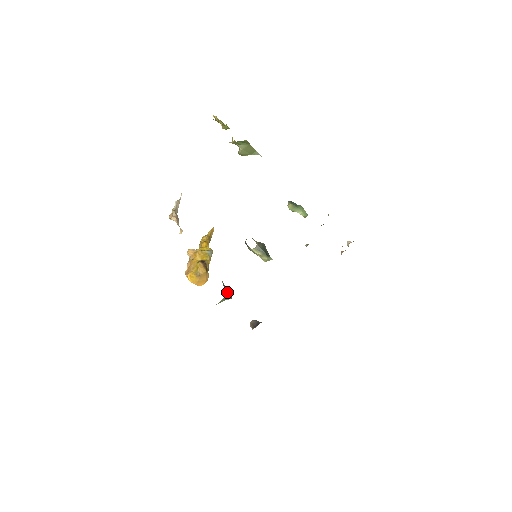
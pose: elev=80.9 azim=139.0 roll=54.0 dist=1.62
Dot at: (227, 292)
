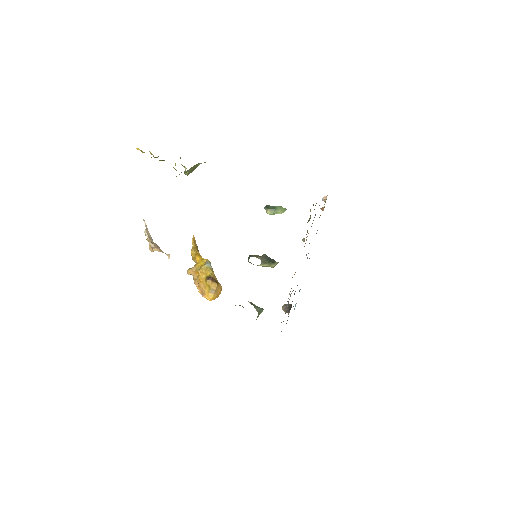
Dot at: (258, 308)
